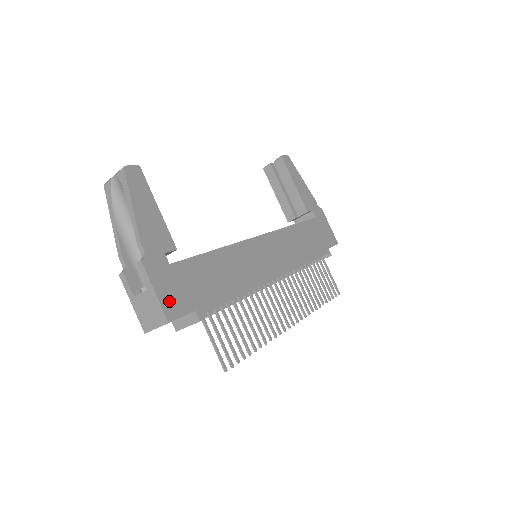
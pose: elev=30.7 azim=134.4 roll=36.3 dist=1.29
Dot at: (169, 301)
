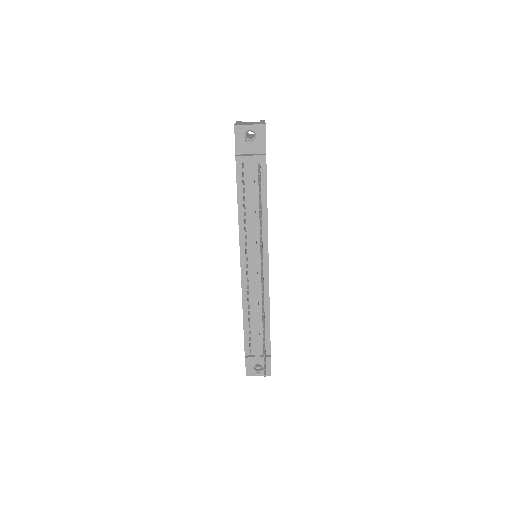
Dot at: occluded
